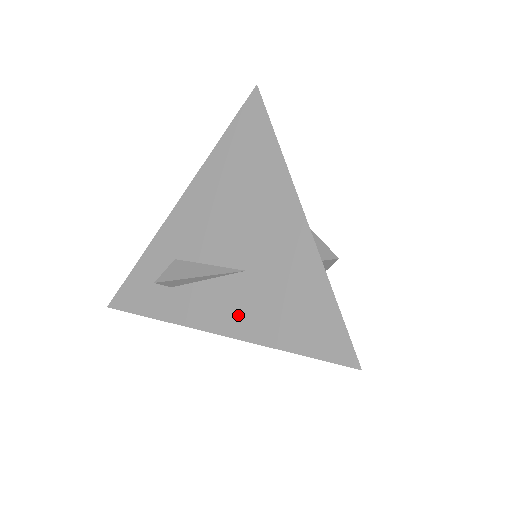
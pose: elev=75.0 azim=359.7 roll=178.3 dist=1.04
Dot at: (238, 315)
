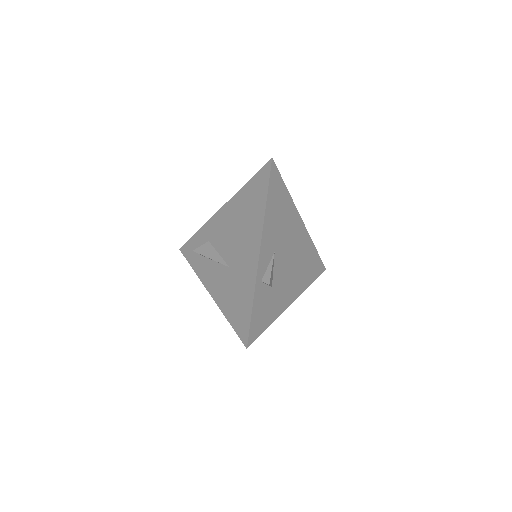
Dot at: (219, 289)
